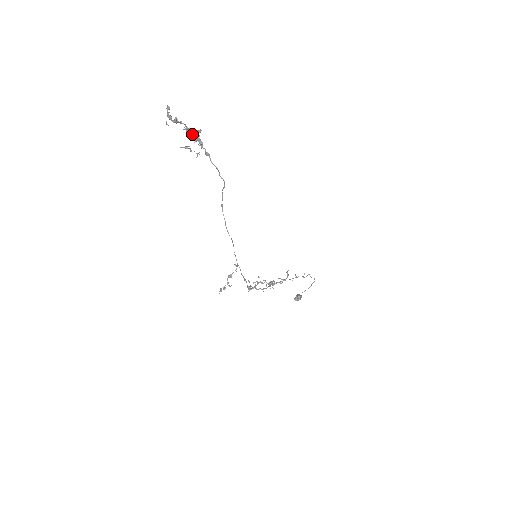
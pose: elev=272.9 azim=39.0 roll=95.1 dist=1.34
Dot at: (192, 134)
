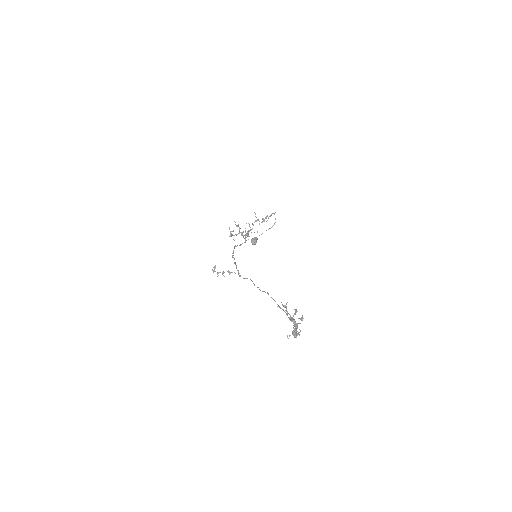
Dot at: (296, 326)
